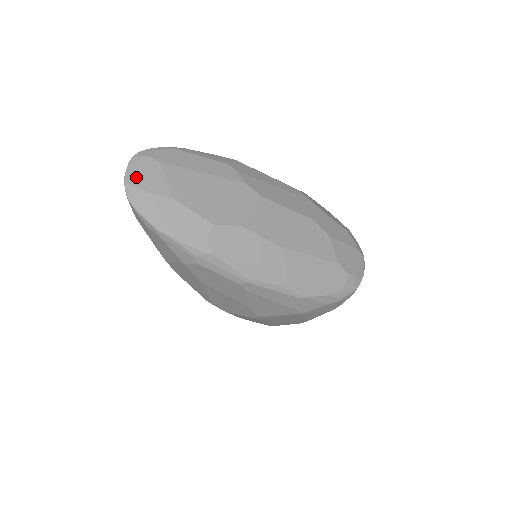
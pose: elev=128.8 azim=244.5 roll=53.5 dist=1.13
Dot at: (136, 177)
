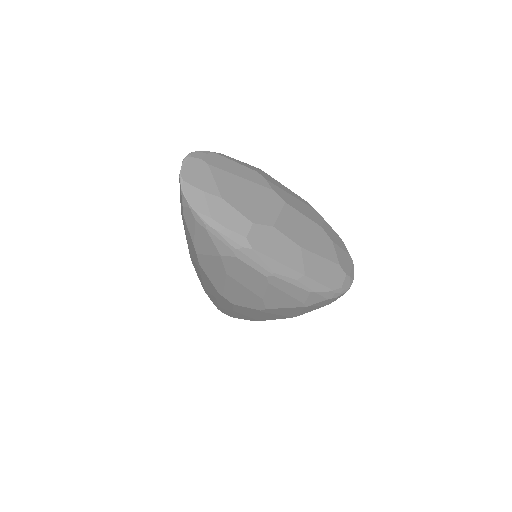
Dot at: (190, 175)
